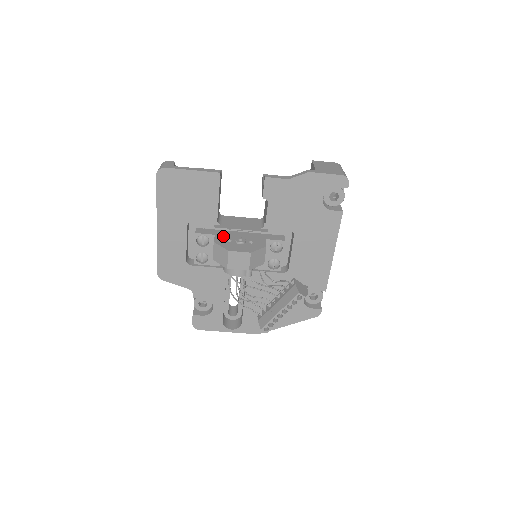
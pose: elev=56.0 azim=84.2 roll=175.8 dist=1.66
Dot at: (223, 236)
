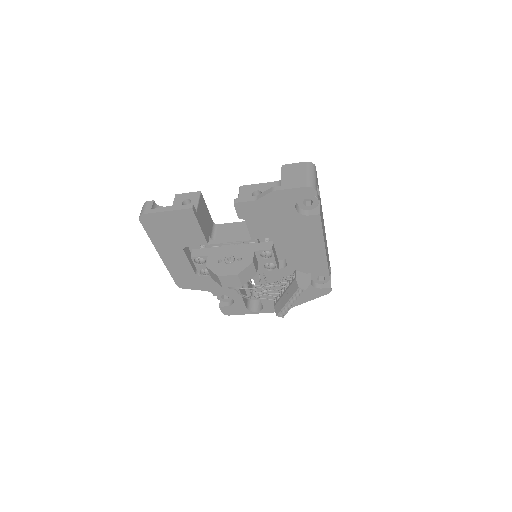
Dot at: (215, 256)
